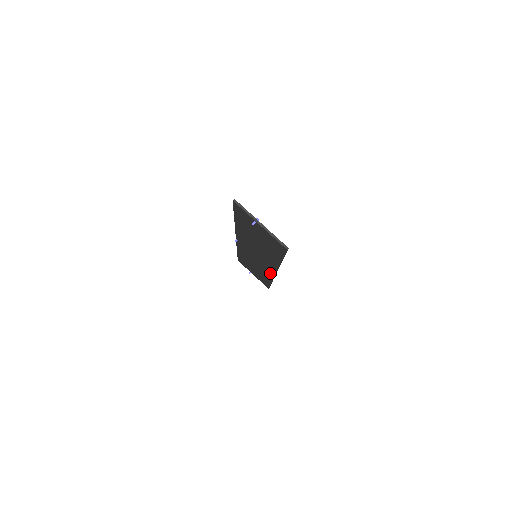
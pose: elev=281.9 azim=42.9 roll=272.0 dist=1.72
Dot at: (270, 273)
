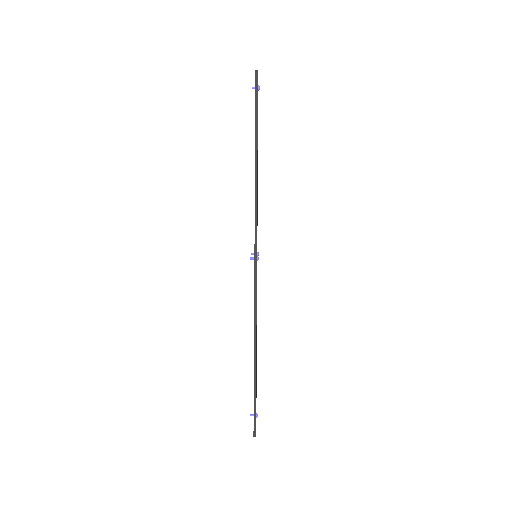
Dot at: occluded
